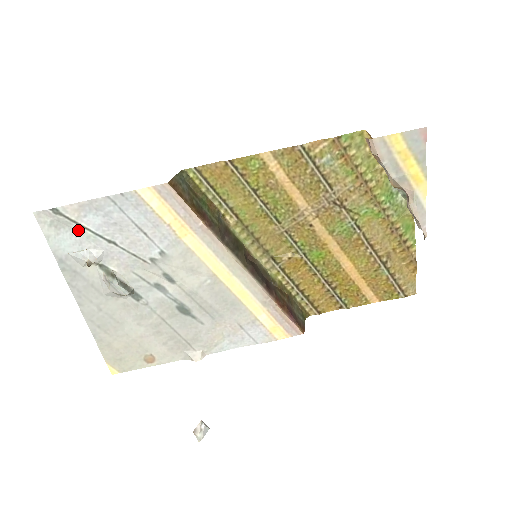
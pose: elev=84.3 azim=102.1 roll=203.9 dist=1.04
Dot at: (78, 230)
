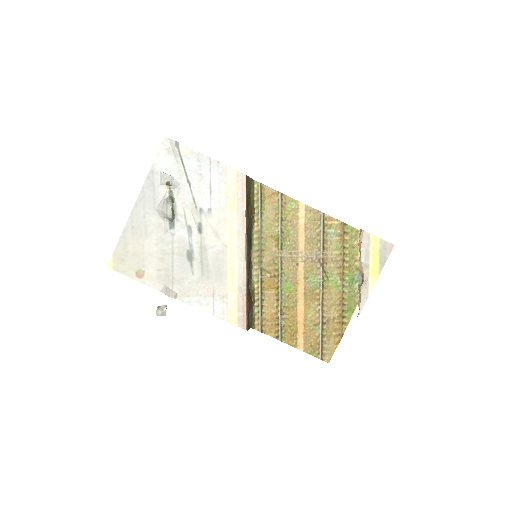
Dot at: (178, 163)
